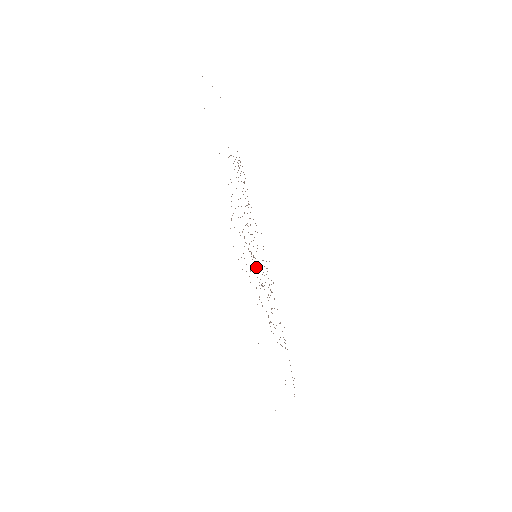
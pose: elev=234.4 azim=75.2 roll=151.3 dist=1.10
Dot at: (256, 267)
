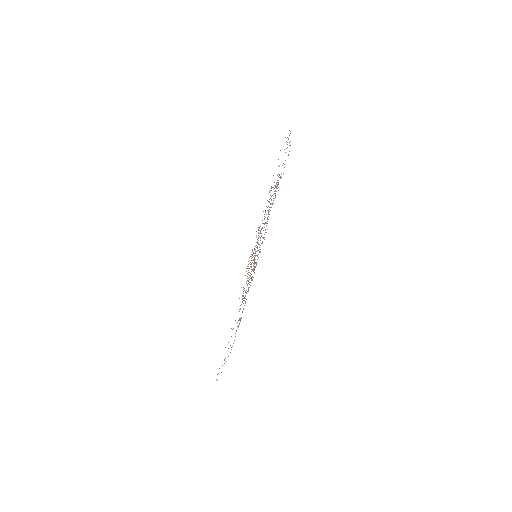
Dot at: occluded
